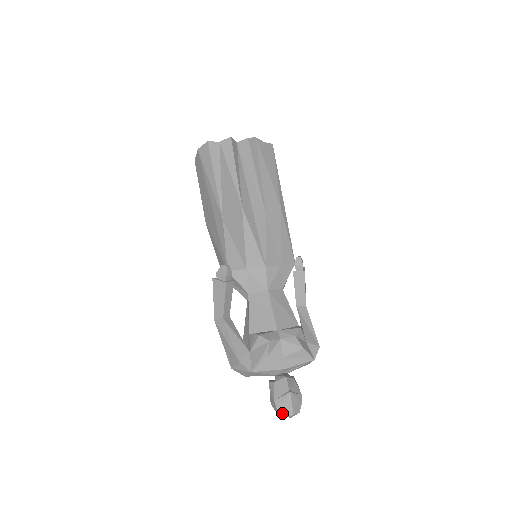
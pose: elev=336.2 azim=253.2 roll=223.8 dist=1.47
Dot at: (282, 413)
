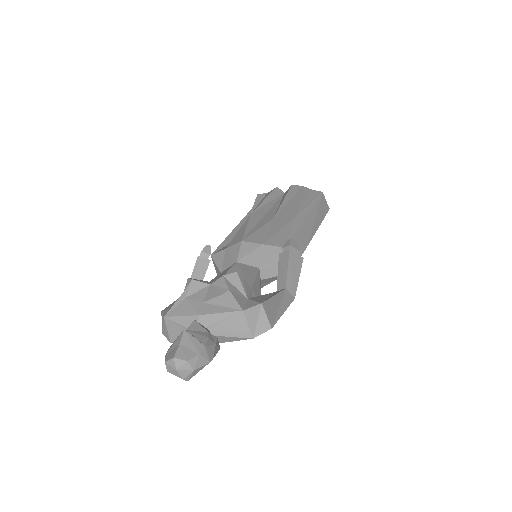
Dot at: (166, 359)
